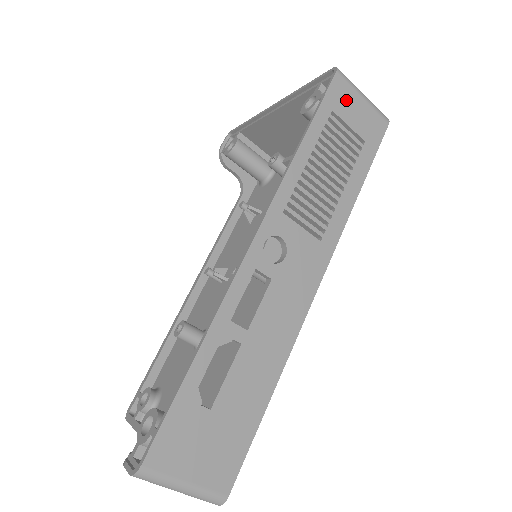
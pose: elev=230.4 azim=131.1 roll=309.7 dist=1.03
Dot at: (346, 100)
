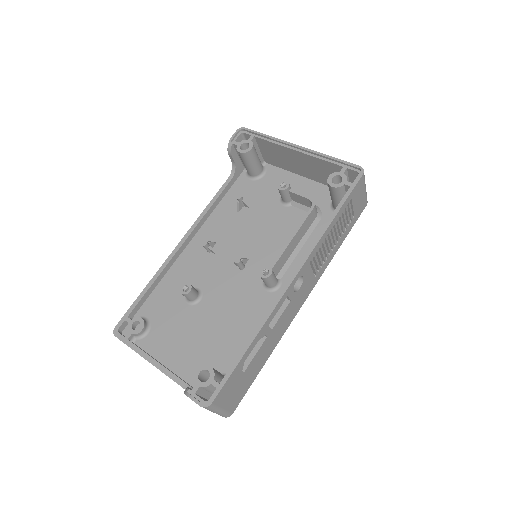
Dot at: (359, 192)
